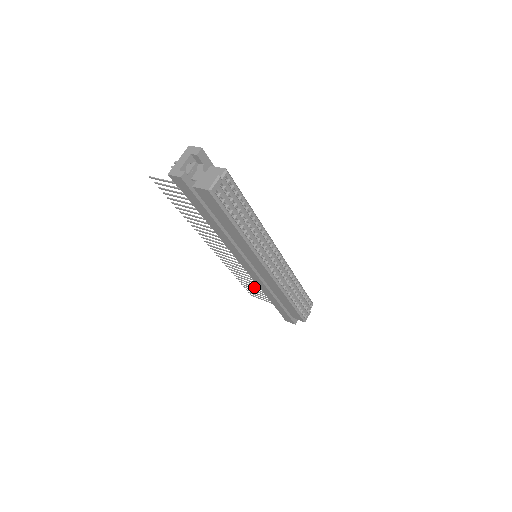
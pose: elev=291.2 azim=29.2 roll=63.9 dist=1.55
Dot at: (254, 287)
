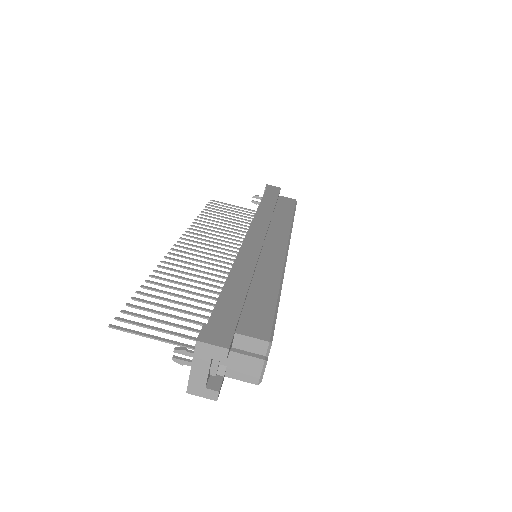
Dot at: (226, 218)
